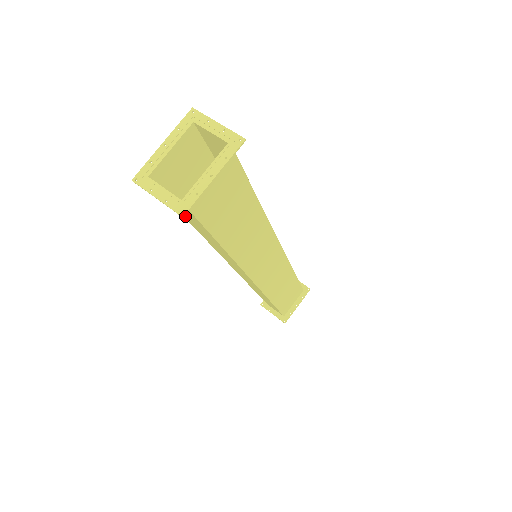
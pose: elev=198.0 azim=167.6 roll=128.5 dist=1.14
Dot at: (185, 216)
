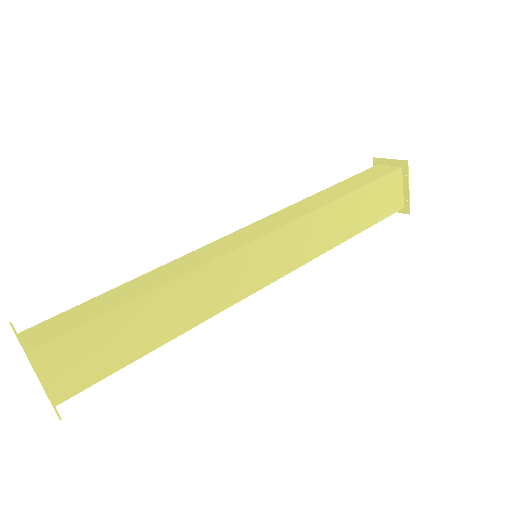
Dot at: occluded
